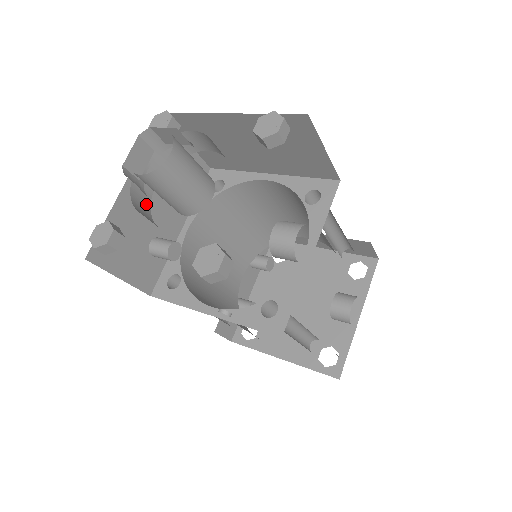
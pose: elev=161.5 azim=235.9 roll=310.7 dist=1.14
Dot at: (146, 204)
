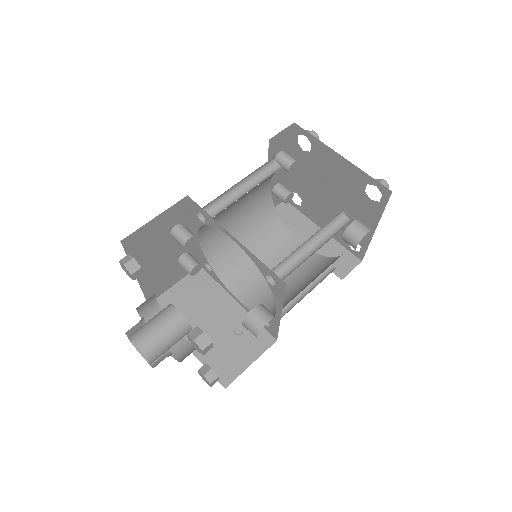
Dot at: (158, 312)
